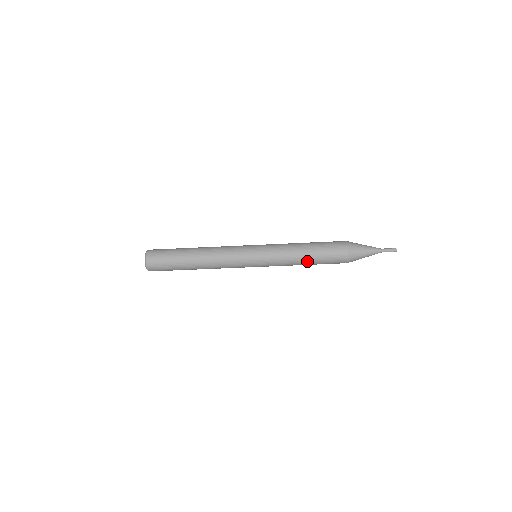
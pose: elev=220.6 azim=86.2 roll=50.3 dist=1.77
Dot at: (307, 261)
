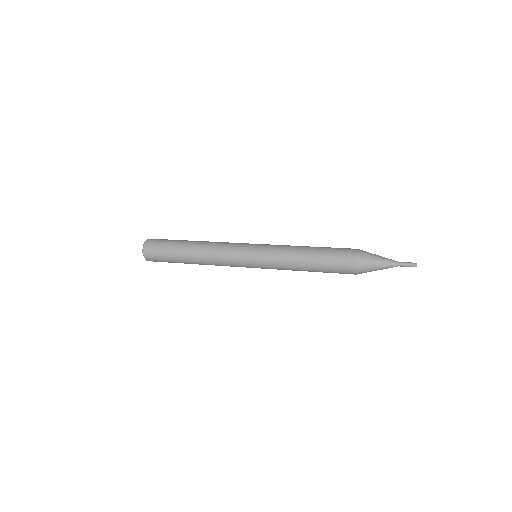
Dot at: occluded
